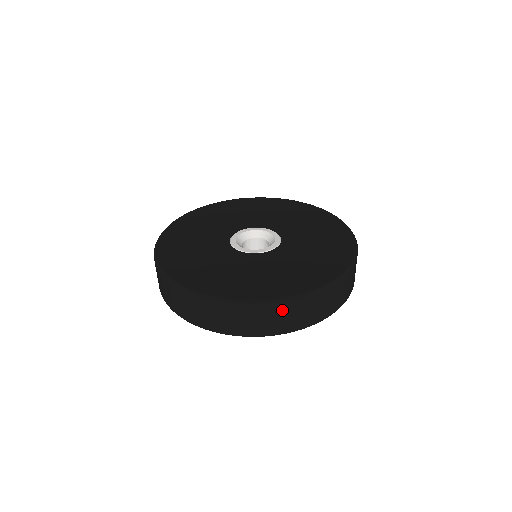
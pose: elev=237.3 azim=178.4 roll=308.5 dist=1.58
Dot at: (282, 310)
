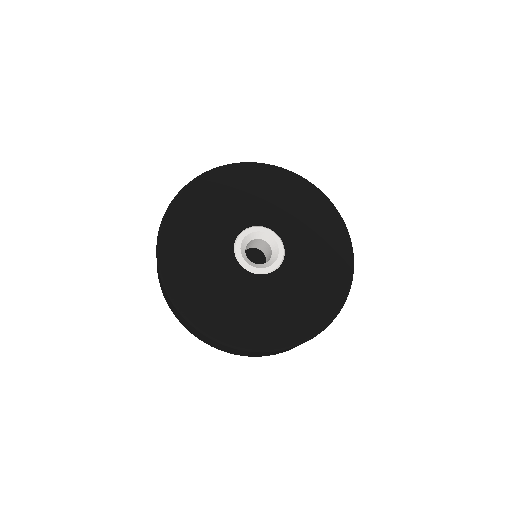
Dot at: (190, 326)
